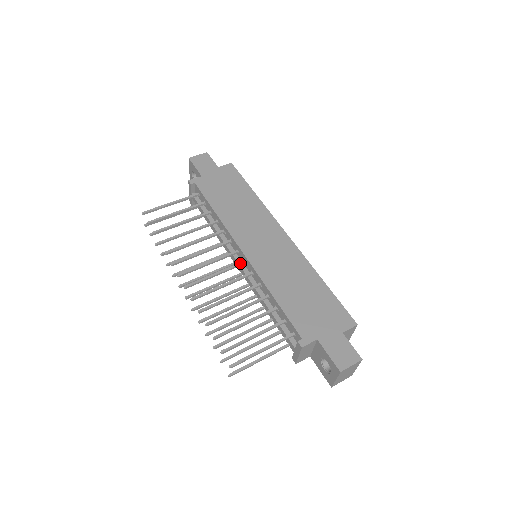
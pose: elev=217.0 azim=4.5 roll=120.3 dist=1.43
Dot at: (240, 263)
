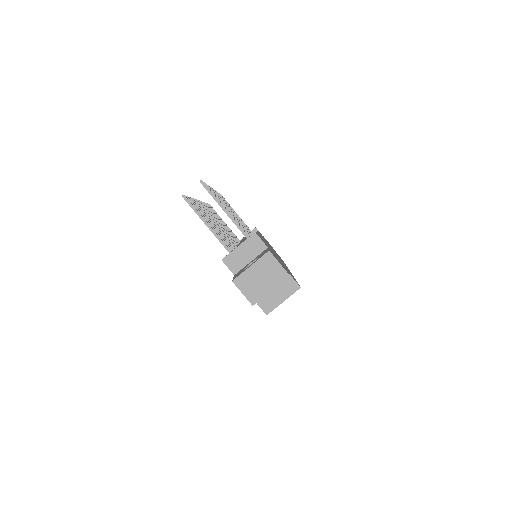
Dot at: occluded
